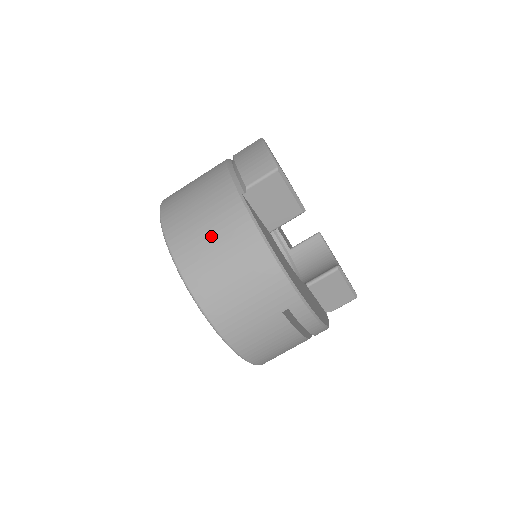
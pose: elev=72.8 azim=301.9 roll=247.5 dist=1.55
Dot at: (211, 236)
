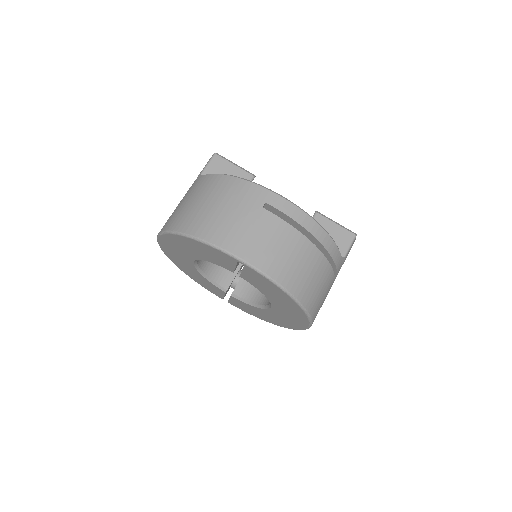
Dot at: (187, 202)
